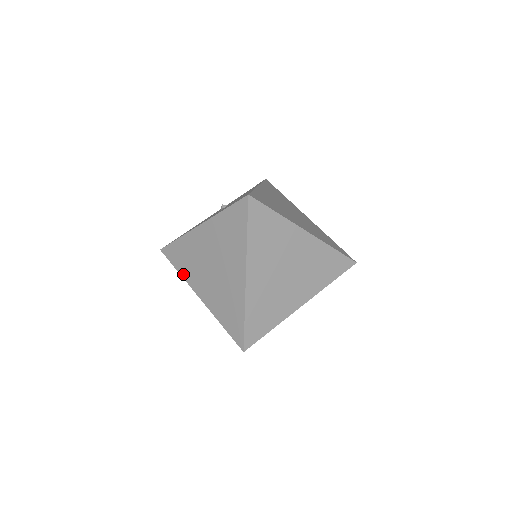
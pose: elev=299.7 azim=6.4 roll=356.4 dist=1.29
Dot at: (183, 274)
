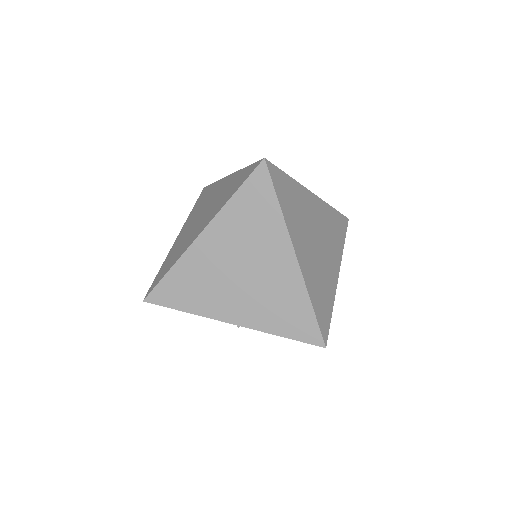
Dot at: (191, 213)
